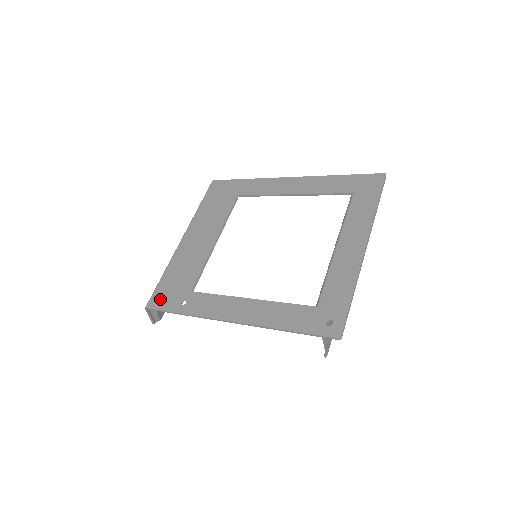
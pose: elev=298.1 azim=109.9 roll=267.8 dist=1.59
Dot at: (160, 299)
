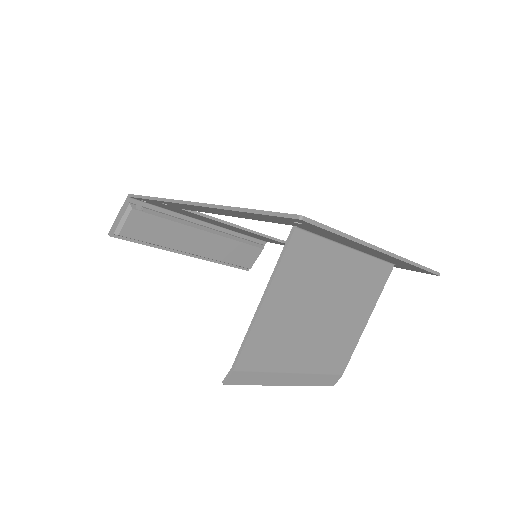
Dot at: occluded
